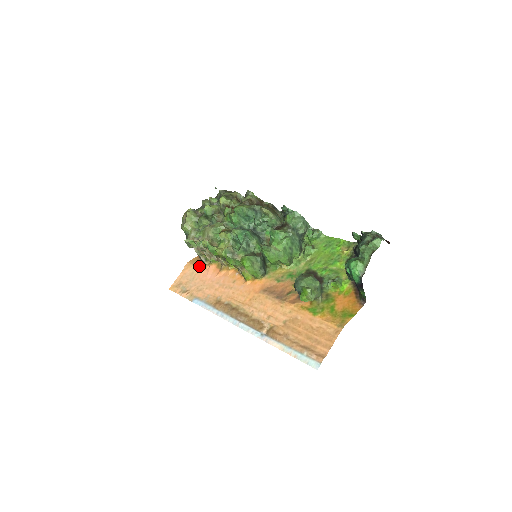
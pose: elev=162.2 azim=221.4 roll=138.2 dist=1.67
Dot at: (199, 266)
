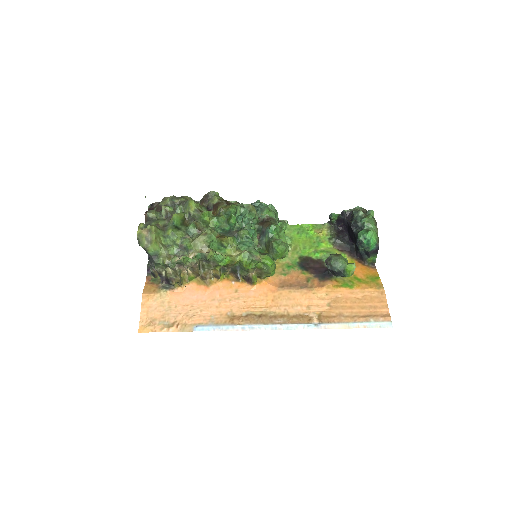
Dot at: (167, 292)
